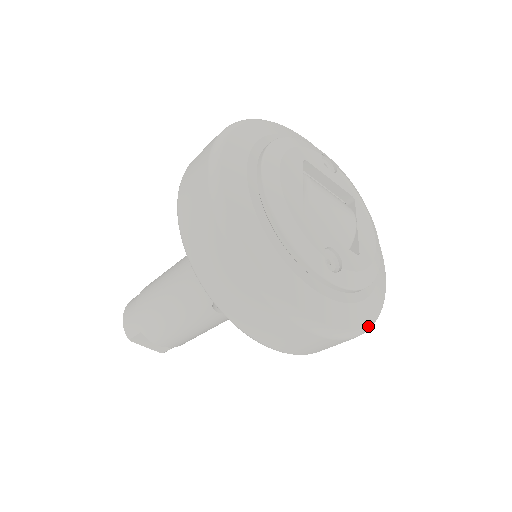
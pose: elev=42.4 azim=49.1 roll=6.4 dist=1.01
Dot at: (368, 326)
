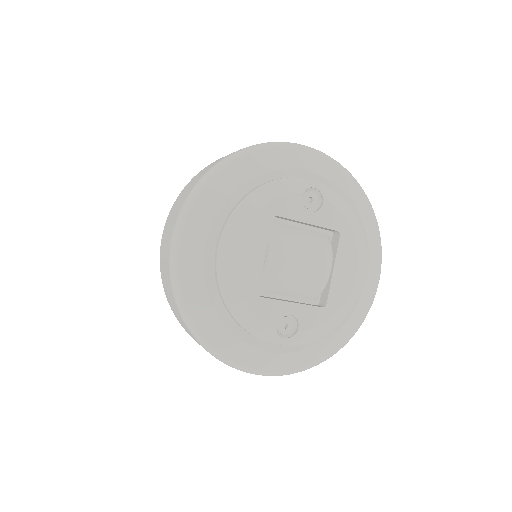
Dot at: (334, 353)
